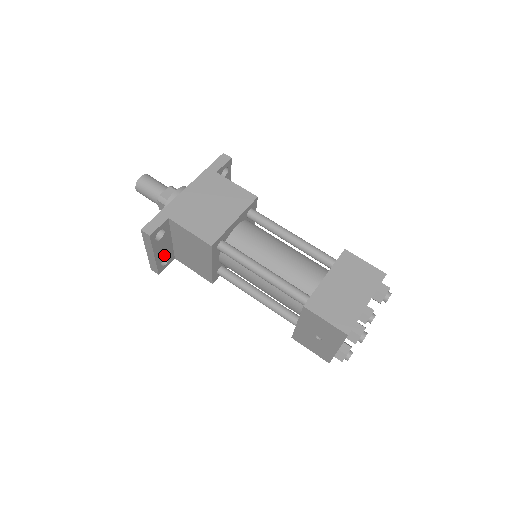
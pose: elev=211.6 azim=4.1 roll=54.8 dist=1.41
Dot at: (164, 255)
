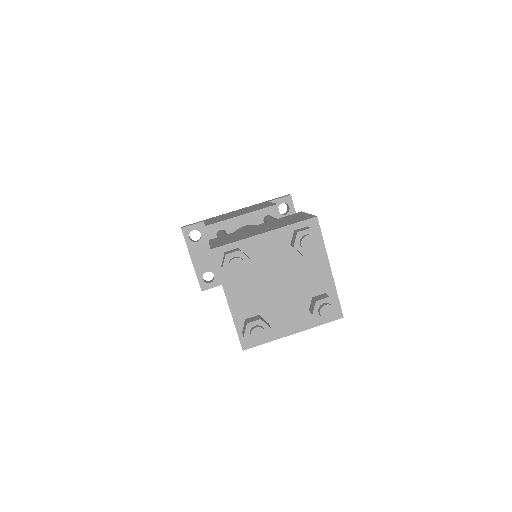
Dot at: (206, 268)
